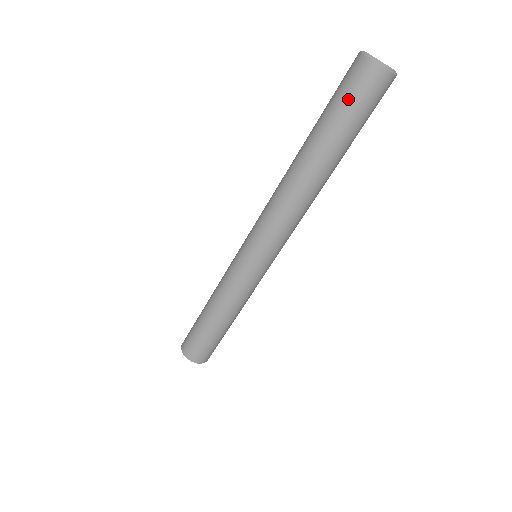
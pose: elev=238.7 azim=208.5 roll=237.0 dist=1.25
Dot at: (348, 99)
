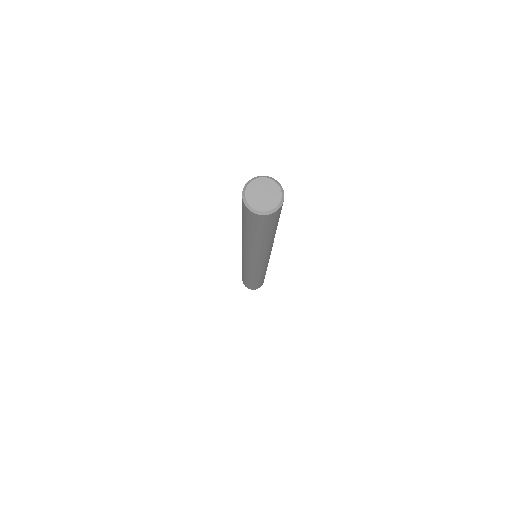
Dot at: (267, 227)
